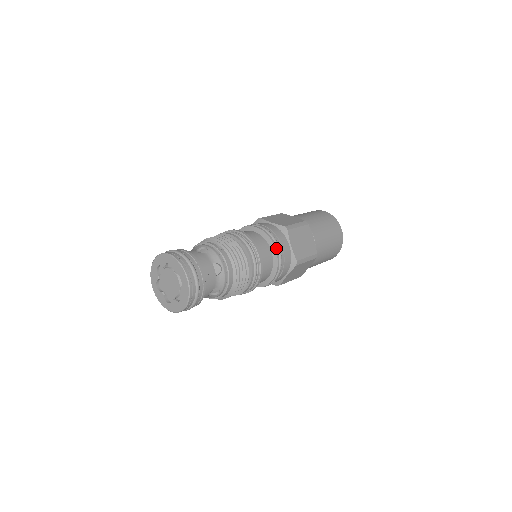
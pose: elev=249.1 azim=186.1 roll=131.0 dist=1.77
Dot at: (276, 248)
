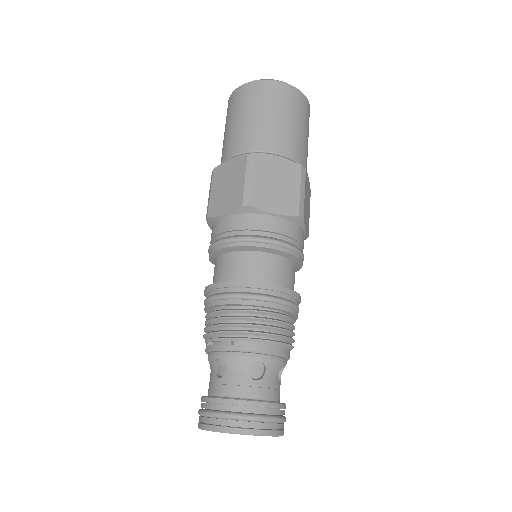
Dot at: (268, 246)
